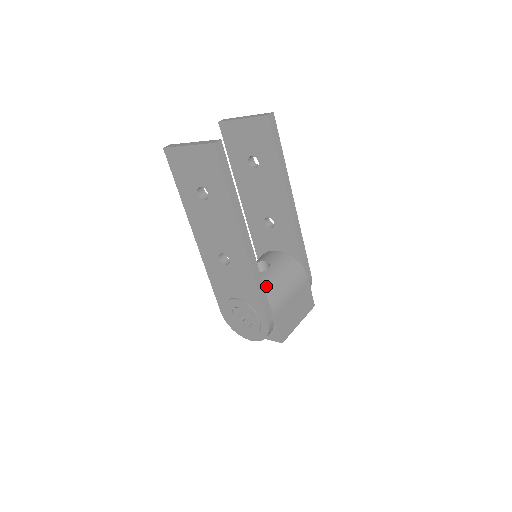
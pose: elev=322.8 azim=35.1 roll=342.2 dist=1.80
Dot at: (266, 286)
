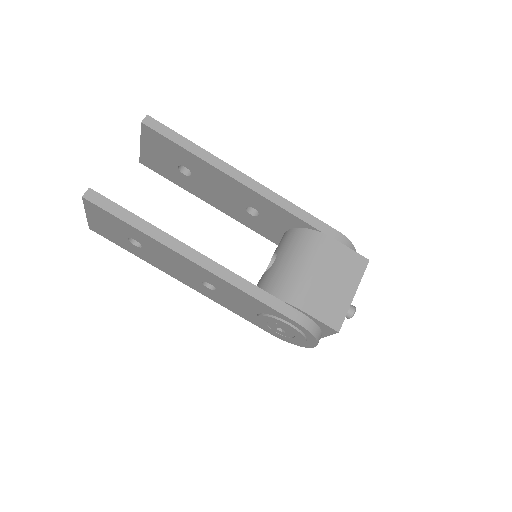
Dot at: (274, 282)
